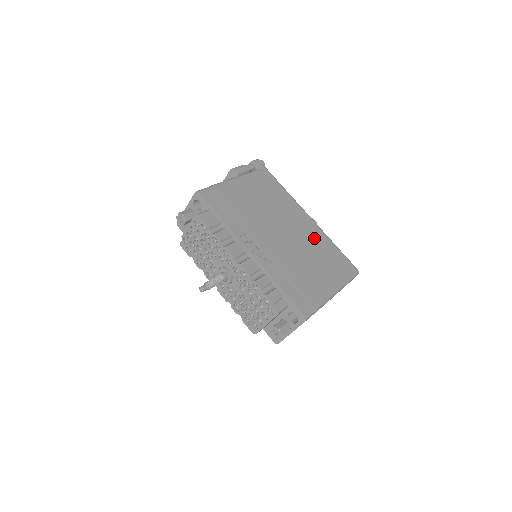
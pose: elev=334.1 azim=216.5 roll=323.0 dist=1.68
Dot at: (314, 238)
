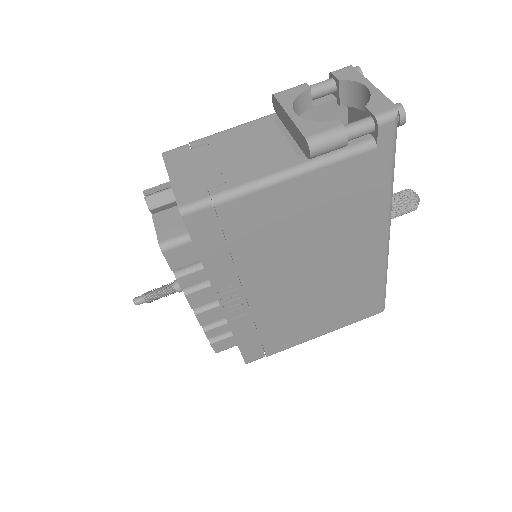
Dot at: (357, 277)
